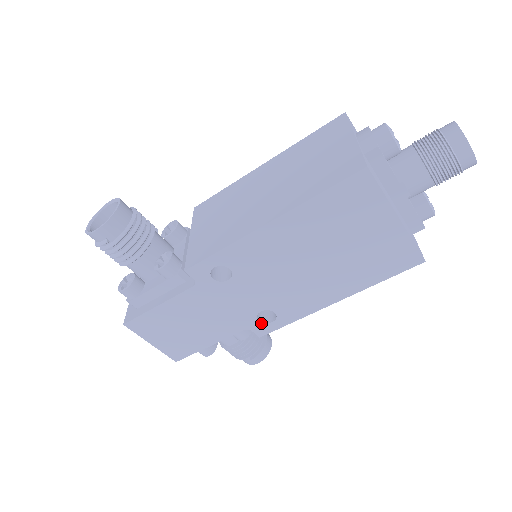
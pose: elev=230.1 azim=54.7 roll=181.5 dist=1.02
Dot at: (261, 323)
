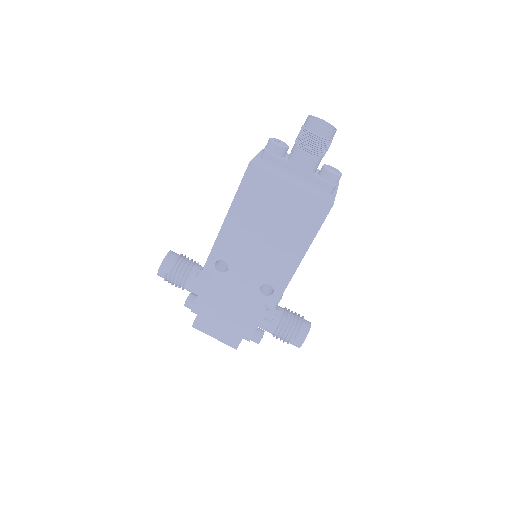
Dot at: (267, 296)
